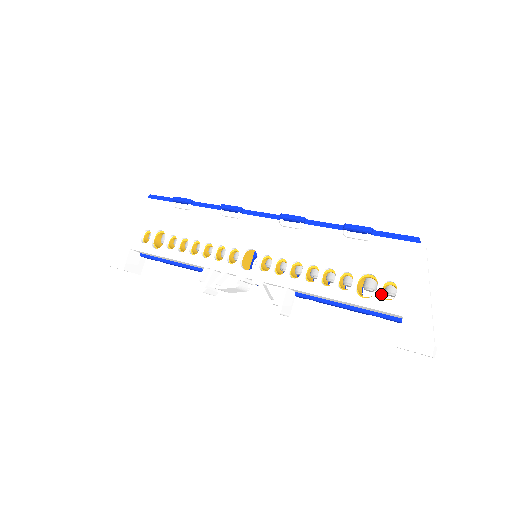
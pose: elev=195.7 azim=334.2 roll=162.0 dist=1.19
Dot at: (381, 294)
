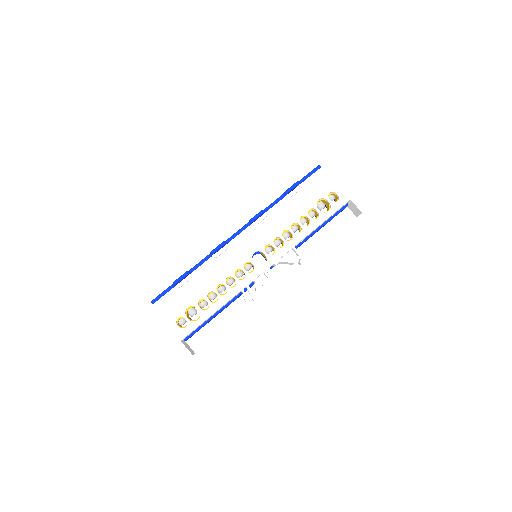
Dot at: (332, 202)
